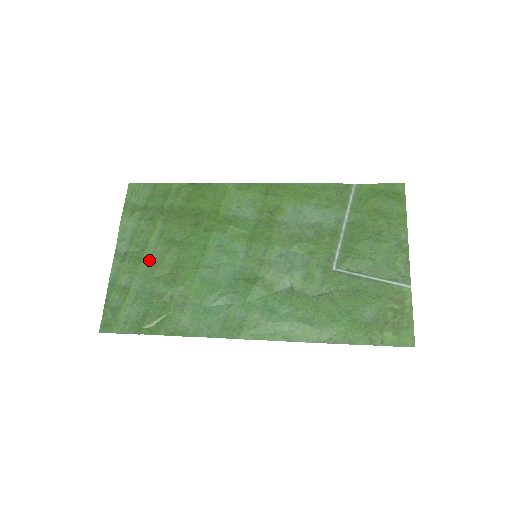
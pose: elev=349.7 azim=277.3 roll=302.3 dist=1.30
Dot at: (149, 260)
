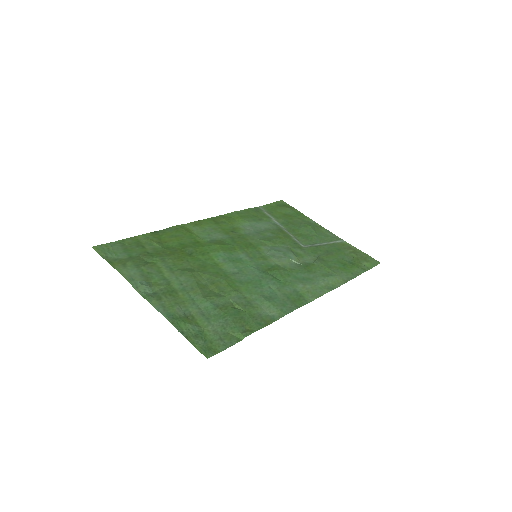
Dot at: (183, 289)
